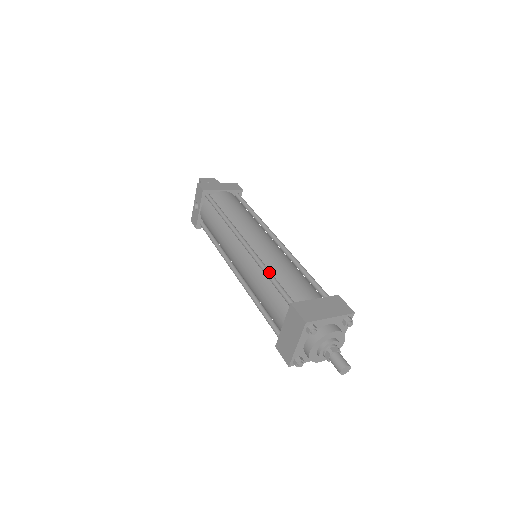
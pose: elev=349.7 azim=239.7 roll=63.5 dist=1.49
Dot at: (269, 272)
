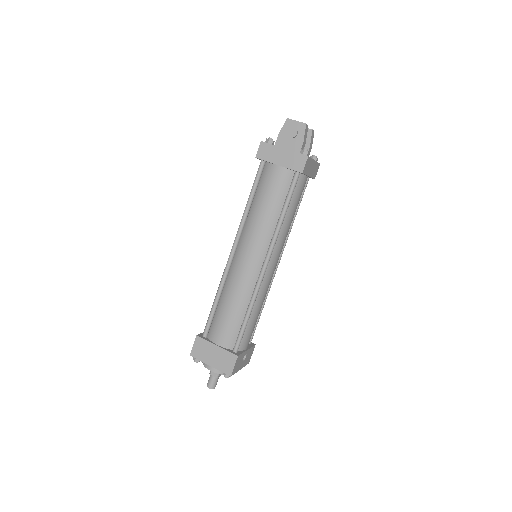
Dot at: (216, 297)
